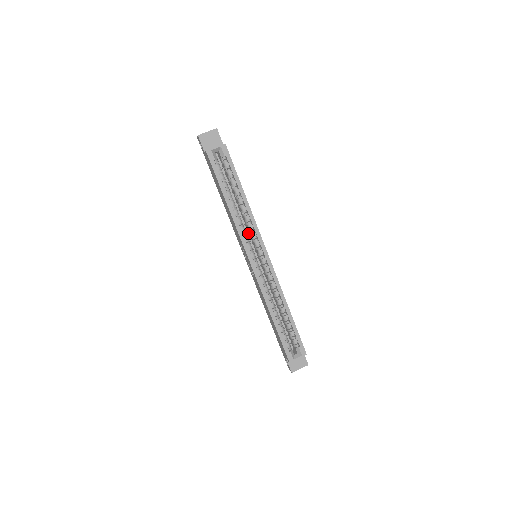
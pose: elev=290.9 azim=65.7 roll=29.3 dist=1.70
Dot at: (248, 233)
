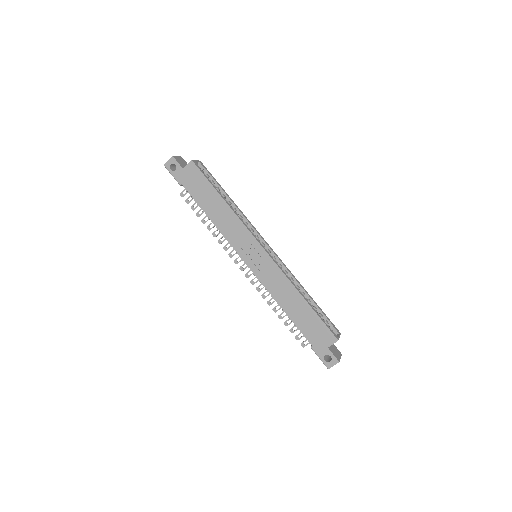
Dot at: occluded
